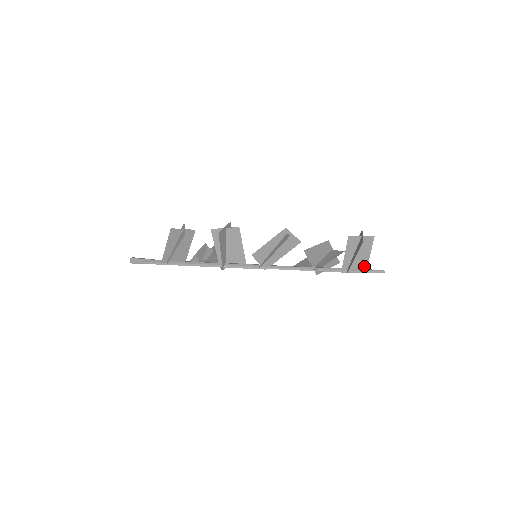
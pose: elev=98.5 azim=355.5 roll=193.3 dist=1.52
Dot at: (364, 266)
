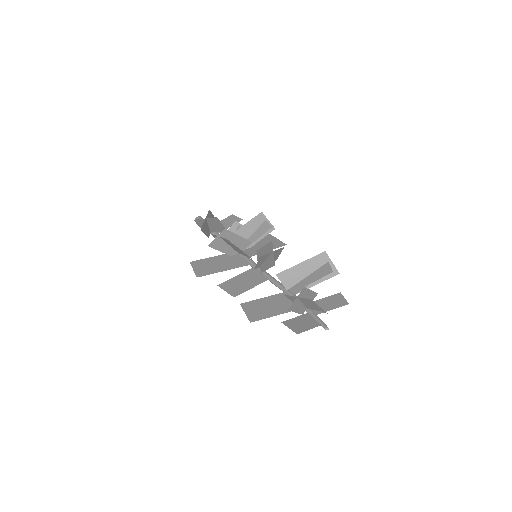
Dot at: (321, 310)
